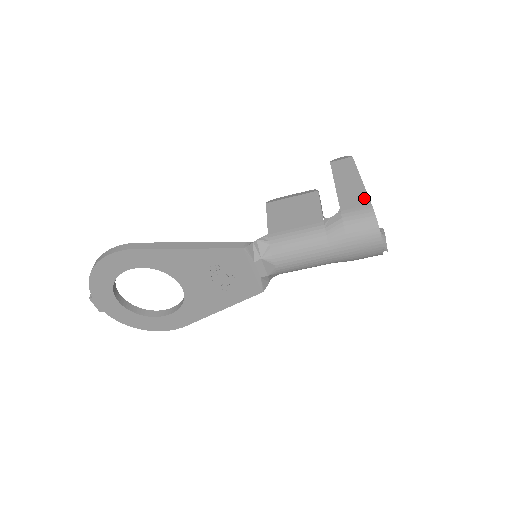
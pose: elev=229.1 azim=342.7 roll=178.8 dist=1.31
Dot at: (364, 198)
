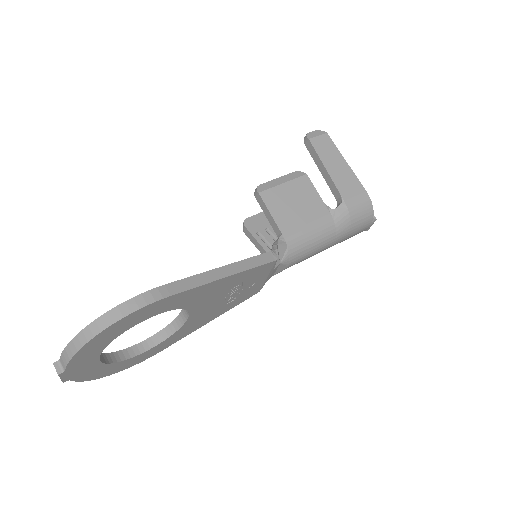
Dot at: (358, 185)
